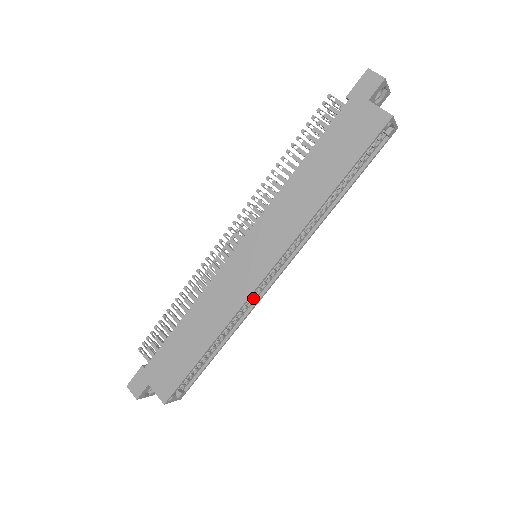
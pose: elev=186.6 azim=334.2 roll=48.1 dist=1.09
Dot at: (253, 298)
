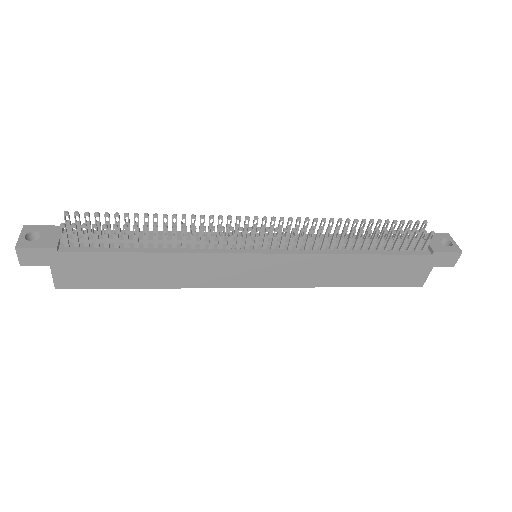
Dot at: occluded
